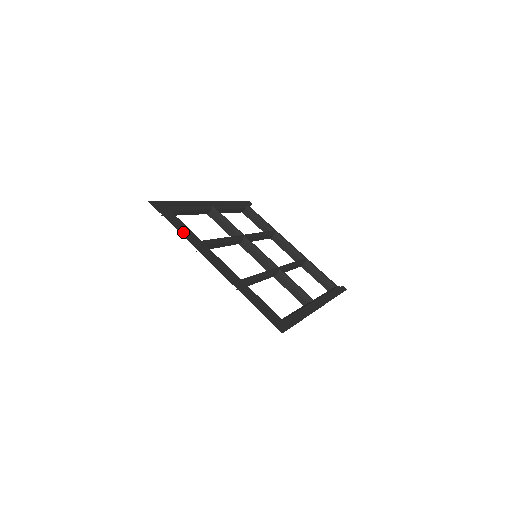
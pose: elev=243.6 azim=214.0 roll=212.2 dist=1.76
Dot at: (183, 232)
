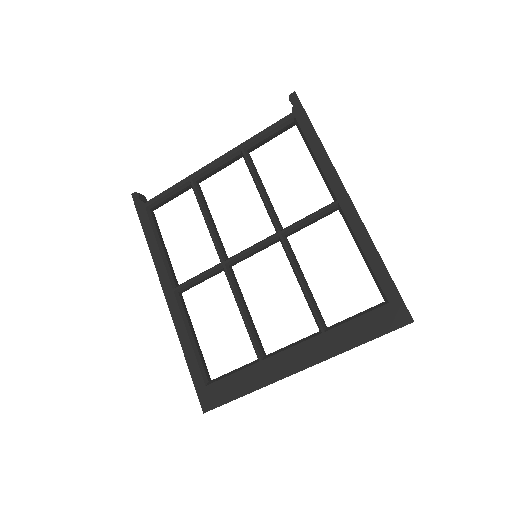
Dot at: (251, 386)
